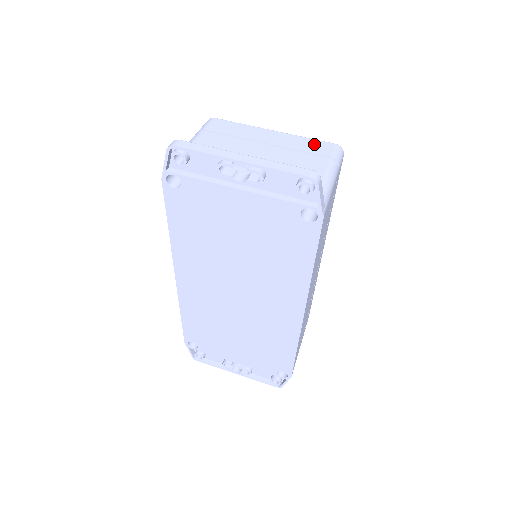
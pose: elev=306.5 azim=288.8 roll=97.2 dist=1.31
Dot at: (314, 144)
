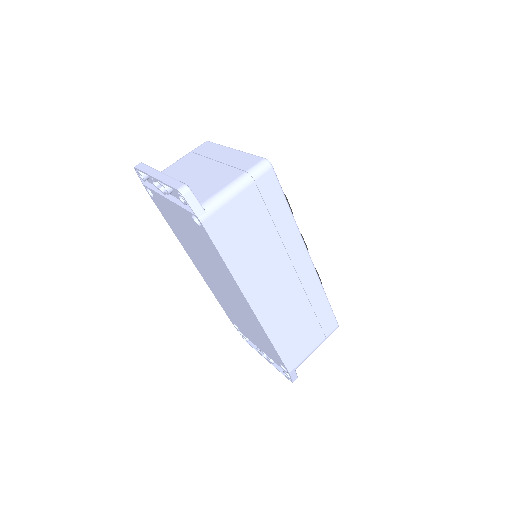
Dot at: (247, 159)
